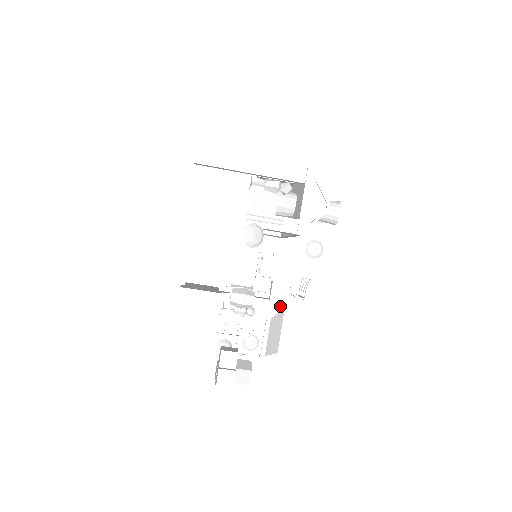
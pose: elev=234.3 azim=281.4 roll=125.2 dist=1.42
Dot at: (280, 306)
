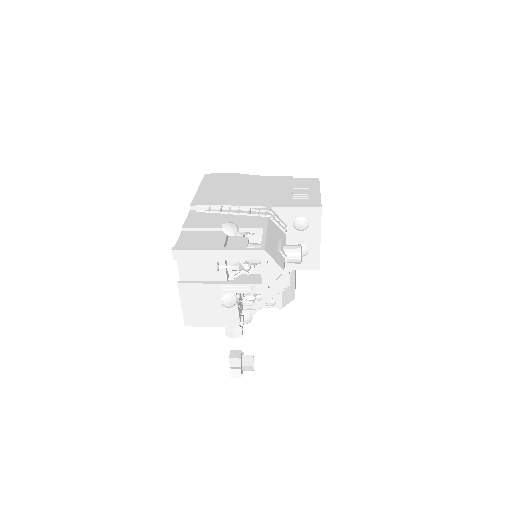
Dot at: (282, 287)
